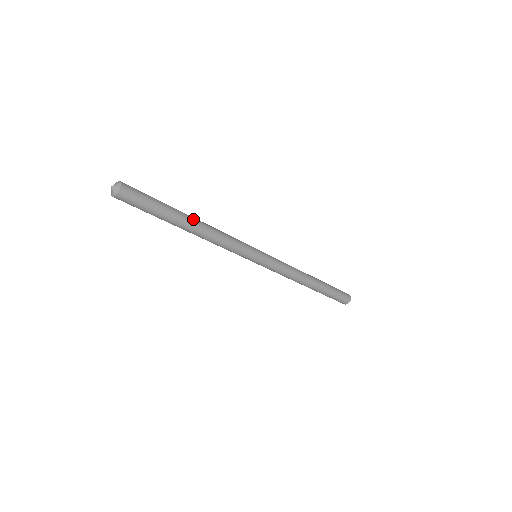
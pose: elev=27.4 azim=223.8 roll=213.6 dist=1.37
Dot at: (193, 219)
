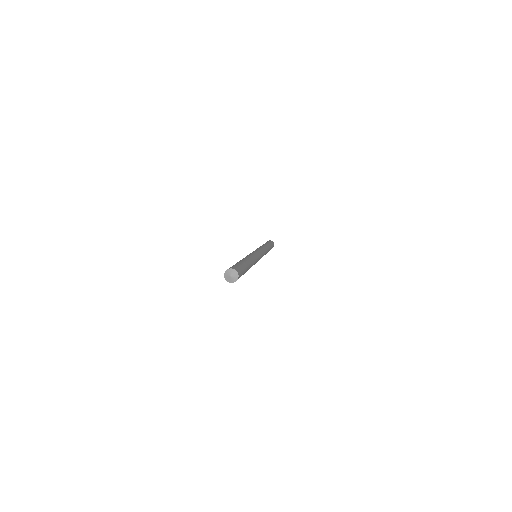
Dot at: occluded
